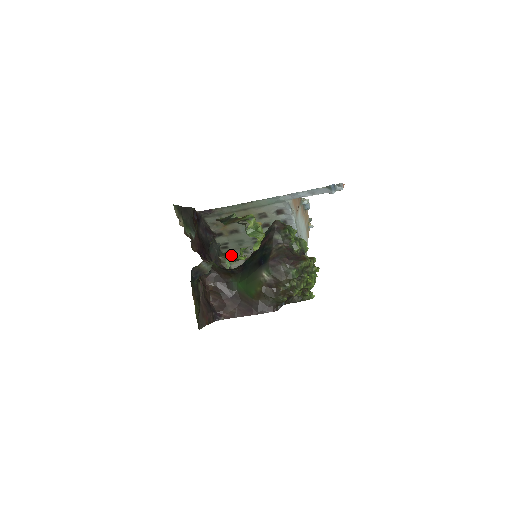
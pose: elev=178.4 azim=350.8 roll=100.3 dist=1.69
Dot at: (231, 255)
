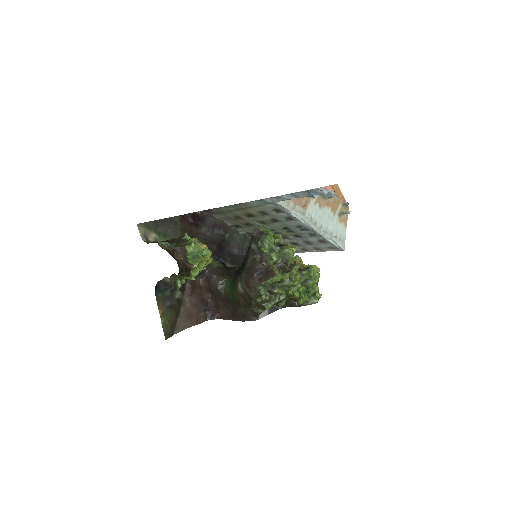
Dot at: (178, 277)
